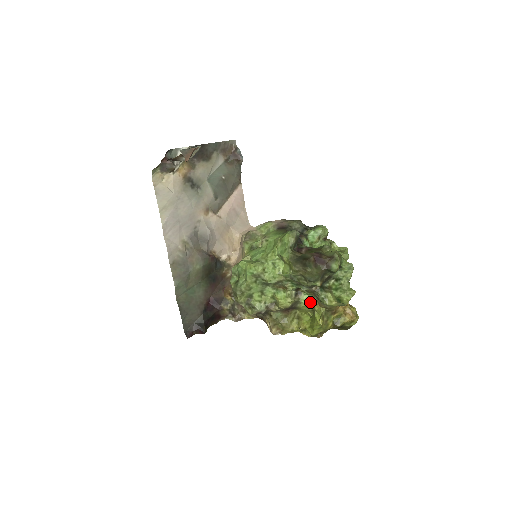
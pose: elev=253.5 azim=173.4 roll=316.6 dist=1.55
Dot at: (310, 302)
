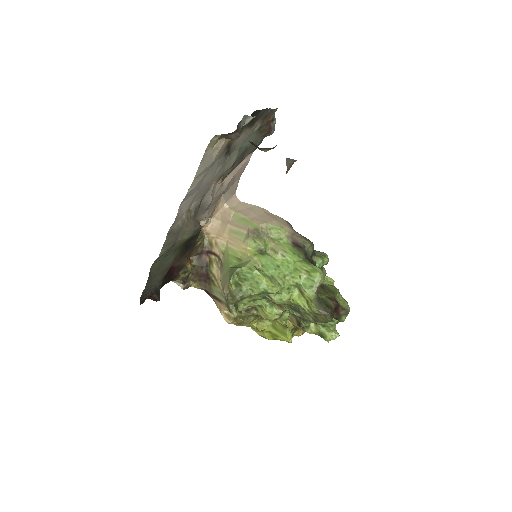
Dot at: (287, 318)
